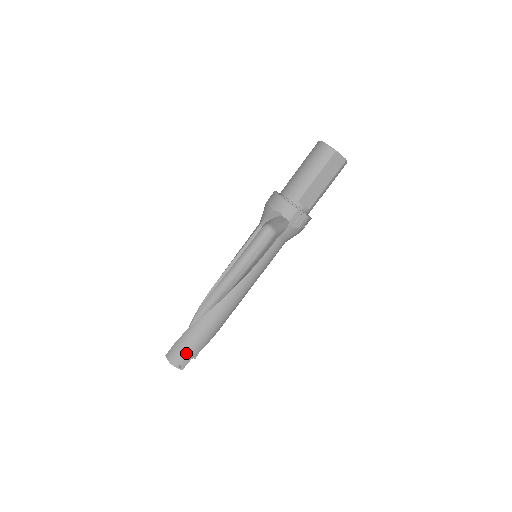
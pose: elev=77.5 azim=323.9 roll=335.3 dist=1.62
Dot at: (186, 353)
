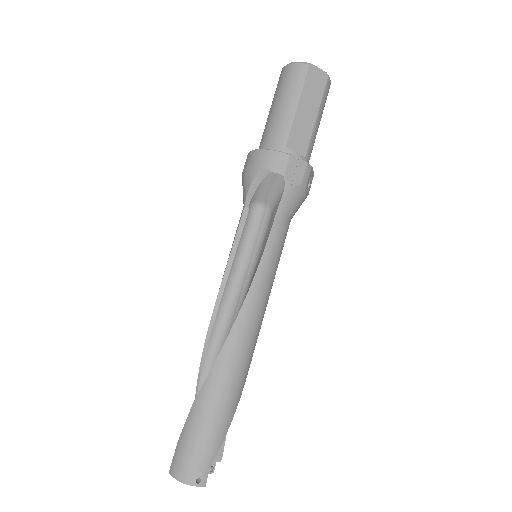
Dot at: (200, 452)
